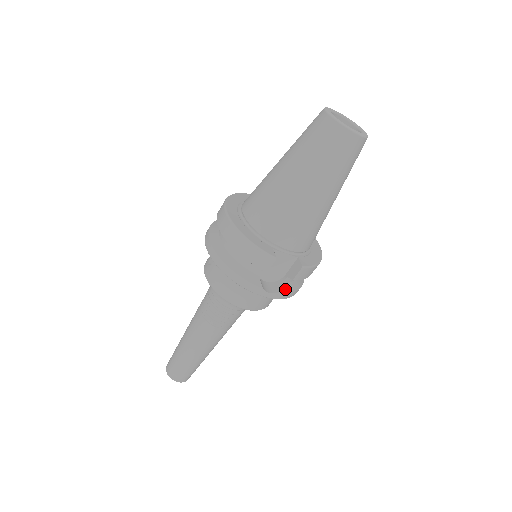
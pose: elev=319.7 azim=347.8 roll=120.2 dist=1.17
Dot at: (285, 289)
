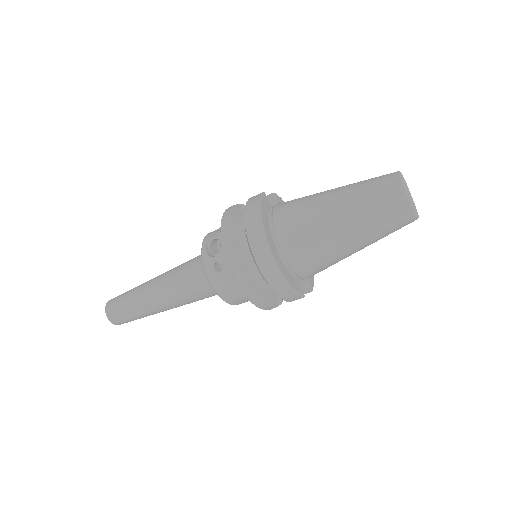
Dot at: occluded
